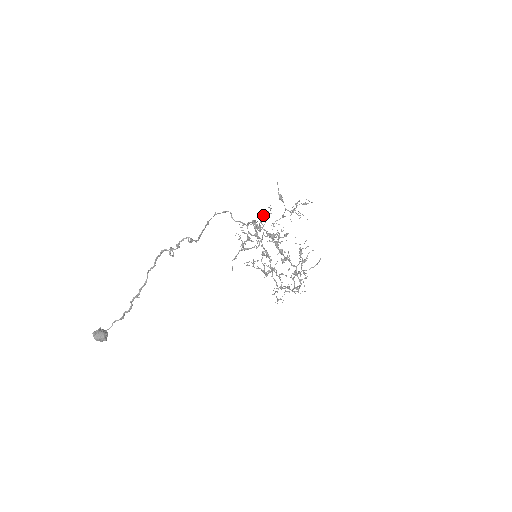
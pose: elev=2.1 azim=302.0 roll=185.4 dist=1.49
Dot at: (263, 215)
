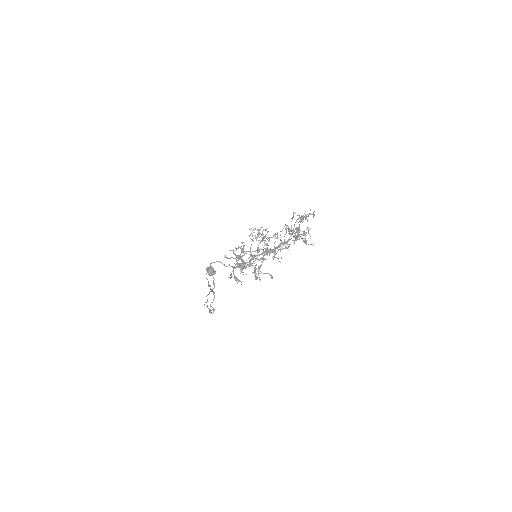
Dot at: (237, 266)
